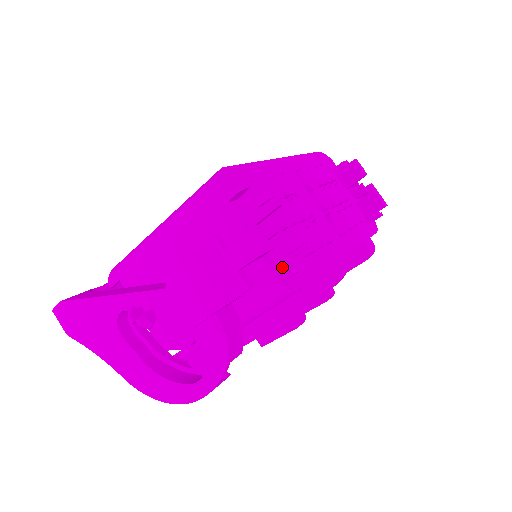
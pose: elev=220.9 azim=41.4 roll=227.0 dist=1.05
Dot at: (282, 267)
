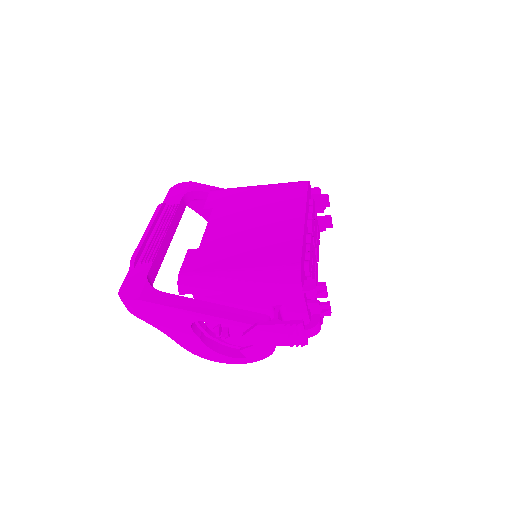
Dot at: occluded
